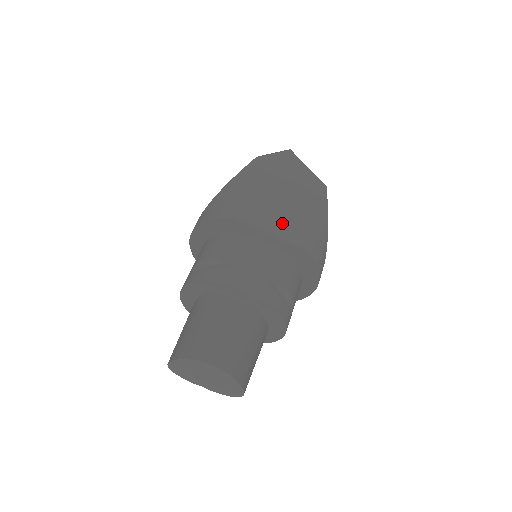
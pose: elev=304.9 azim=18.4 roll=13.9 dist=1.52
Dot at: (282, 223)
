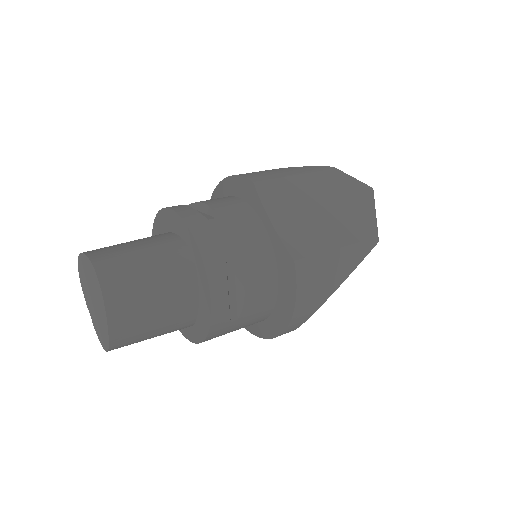
Dot at: (297, 226)
